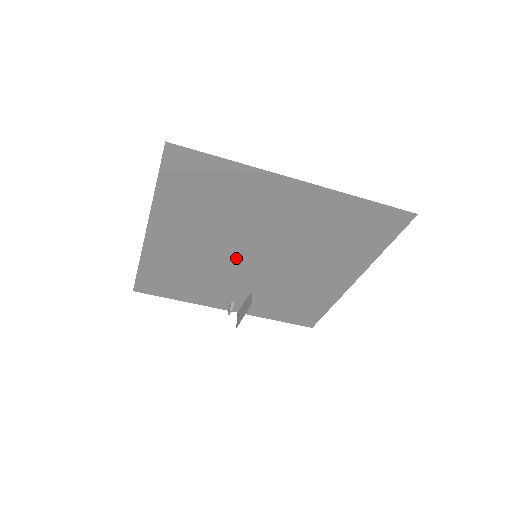
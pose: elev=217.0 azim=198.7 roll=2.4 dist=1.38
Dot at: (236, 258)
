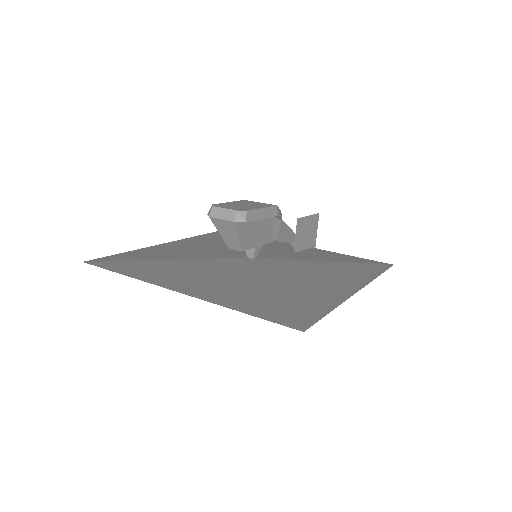
Dot at: occluded
